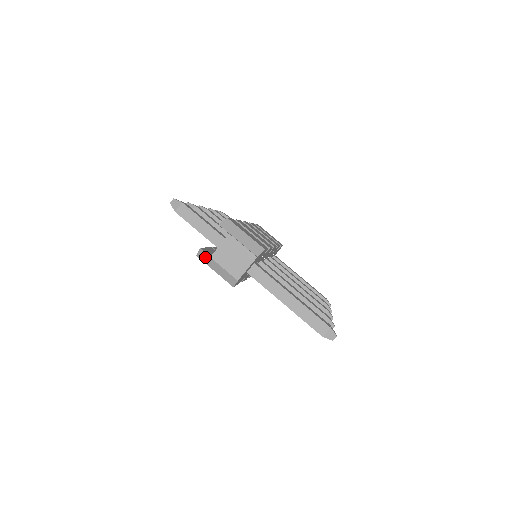
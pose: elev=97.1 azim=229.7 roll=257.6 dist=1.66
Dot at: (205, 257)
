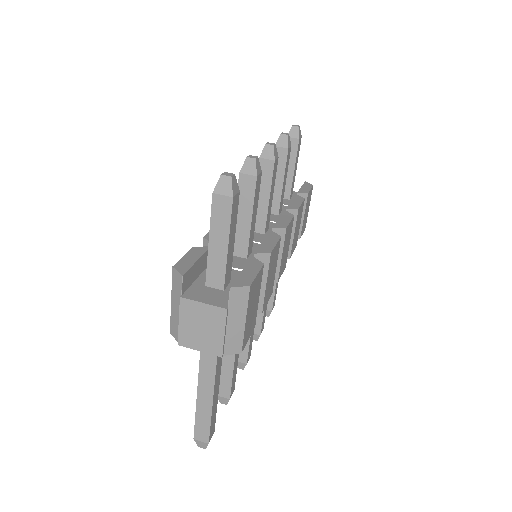
Dot at: (177, 284)
